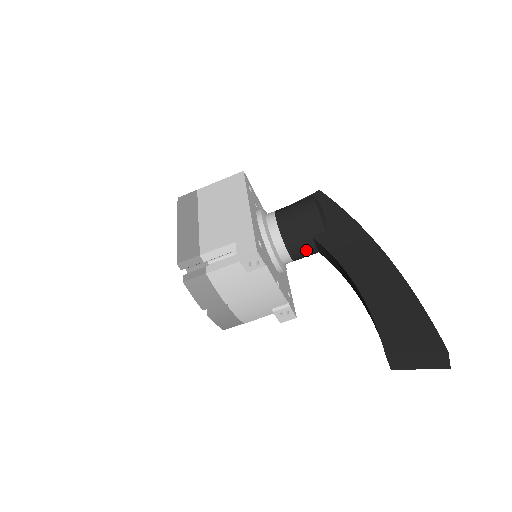
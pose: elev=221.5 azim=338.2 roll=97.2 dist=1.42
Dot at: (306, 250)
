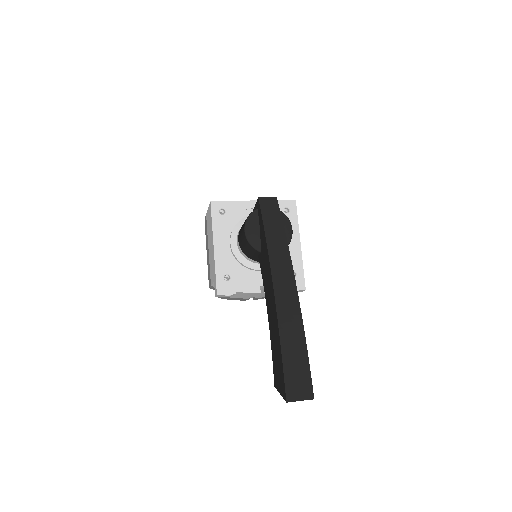
Dot at: occluded
